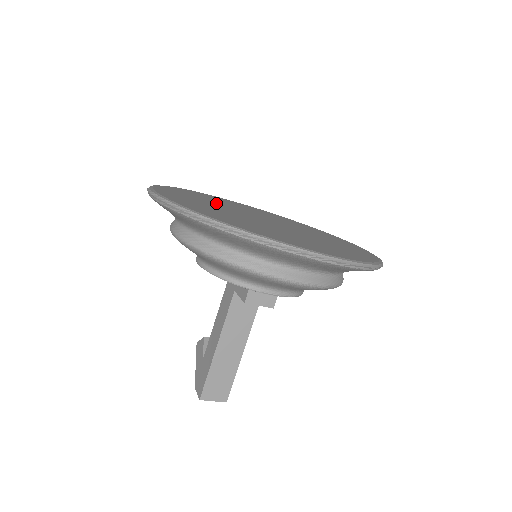
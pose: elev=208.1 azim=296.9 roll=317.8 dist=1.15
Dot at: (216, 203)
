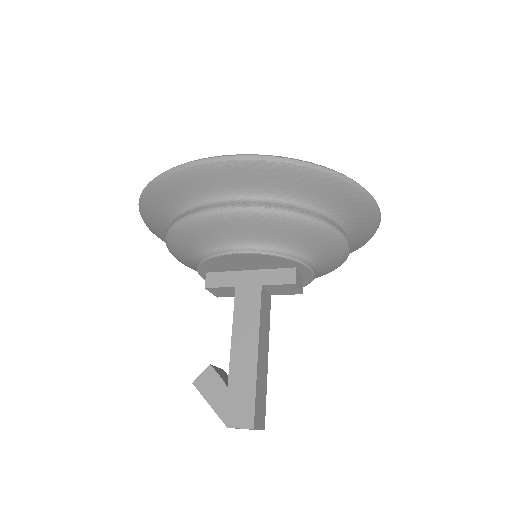
Dot at: occluded
